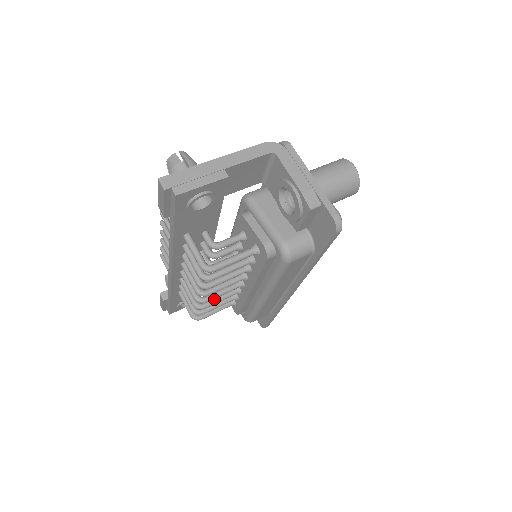
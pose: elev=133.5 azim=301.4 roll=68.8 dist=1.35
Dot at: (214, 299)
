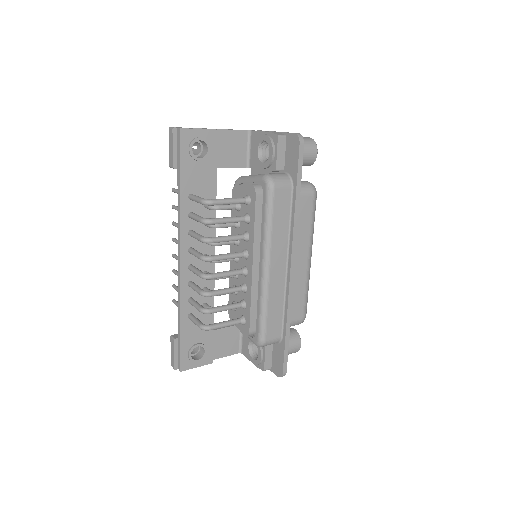
Dot at: (220, 289)
